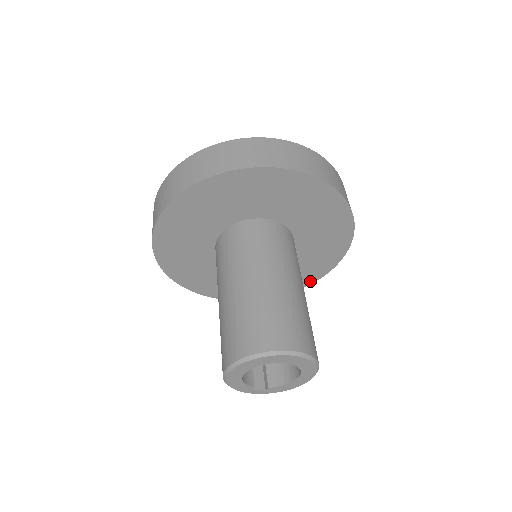
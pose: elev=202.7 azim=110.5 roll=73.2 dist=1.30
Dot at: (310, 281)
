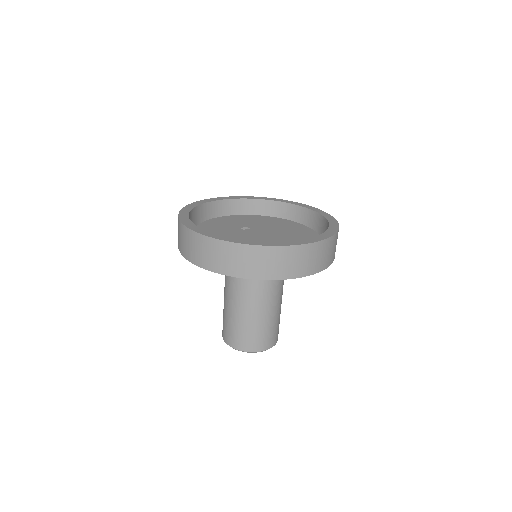
Dot at: occluded
